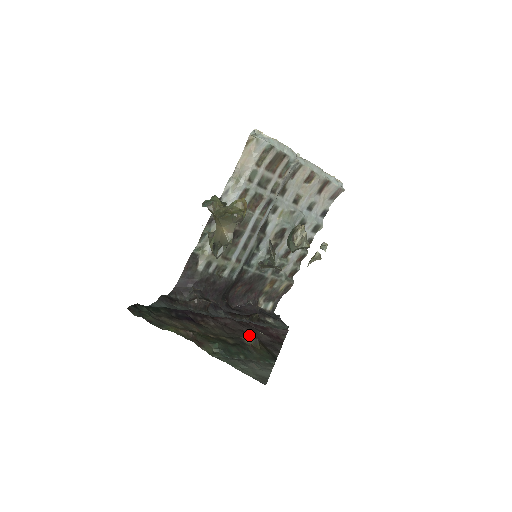
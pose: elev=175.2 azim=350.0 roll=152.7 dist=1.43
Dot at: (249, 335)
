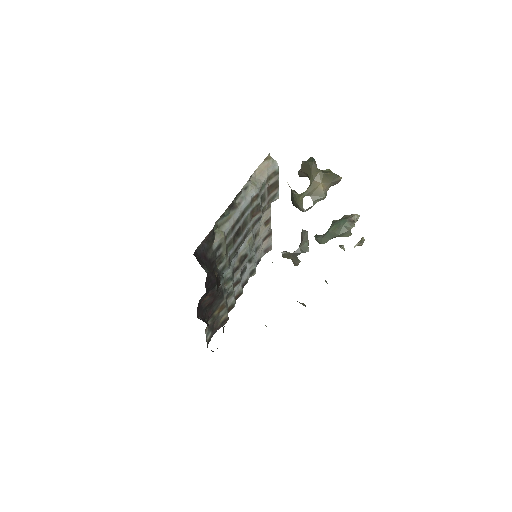
Dot at: occluded
